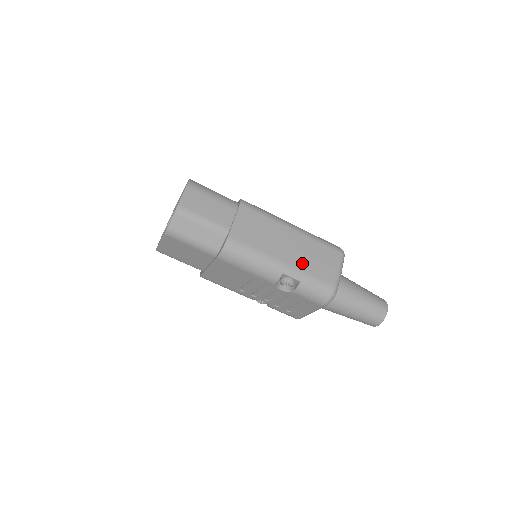
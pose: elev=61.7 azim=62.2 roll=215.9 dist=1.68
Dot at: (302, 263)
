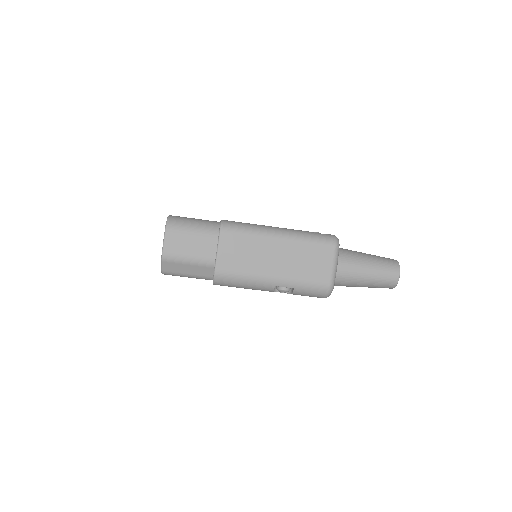
Dot at: (292, 271)
